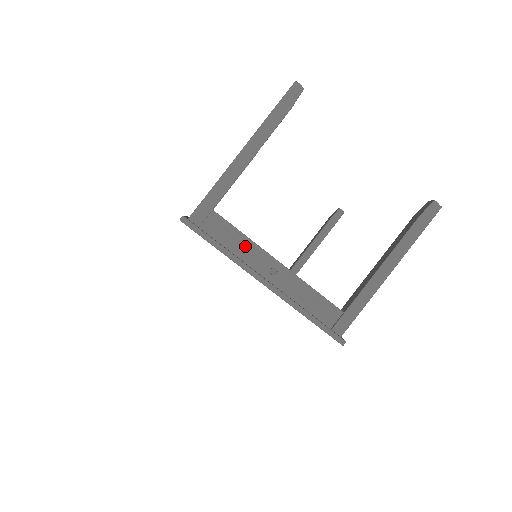
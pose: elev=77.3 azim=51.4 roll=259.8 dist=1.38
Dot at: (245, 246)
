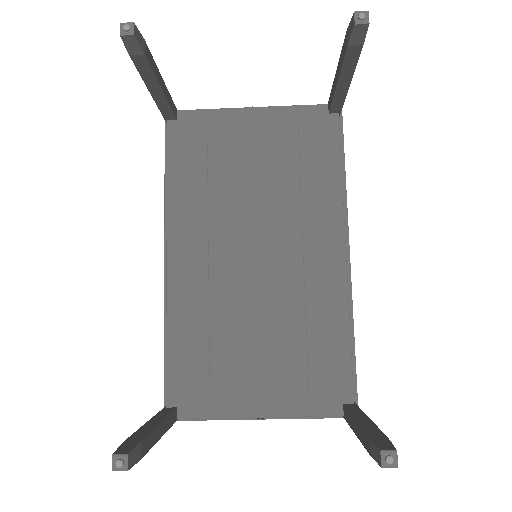
Dot at: (223, 416)
